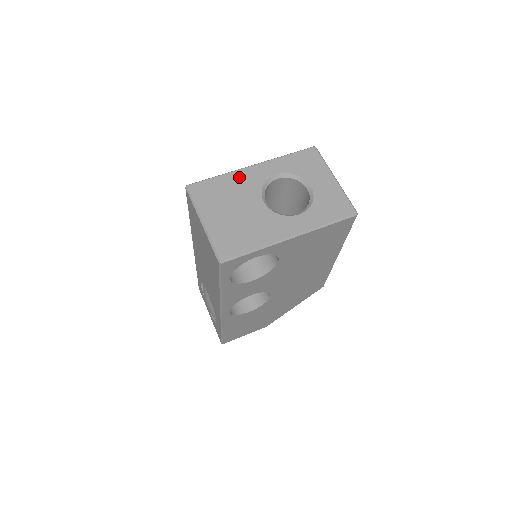
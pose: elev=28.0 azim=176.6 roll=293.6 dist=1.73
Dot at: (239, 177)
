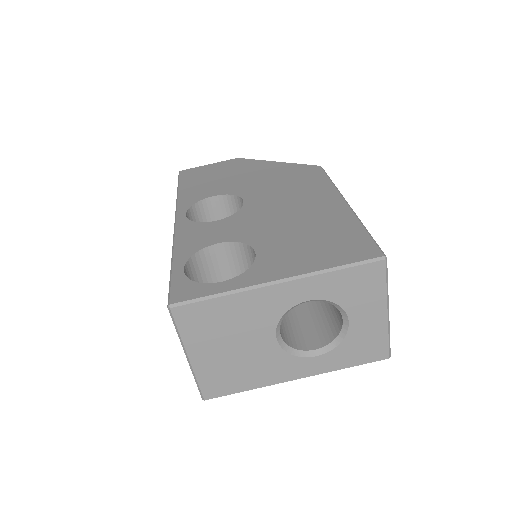
Dot at: (251, 301)
